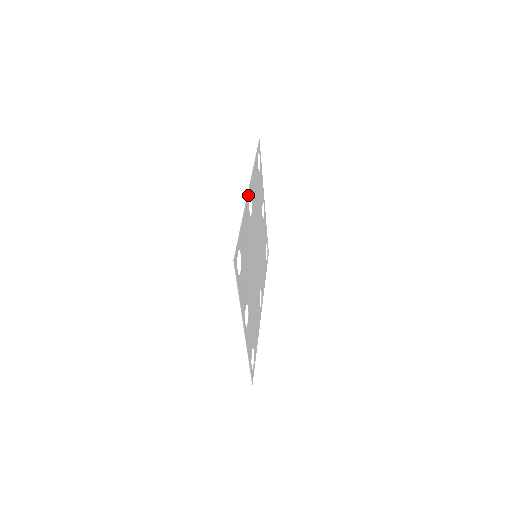
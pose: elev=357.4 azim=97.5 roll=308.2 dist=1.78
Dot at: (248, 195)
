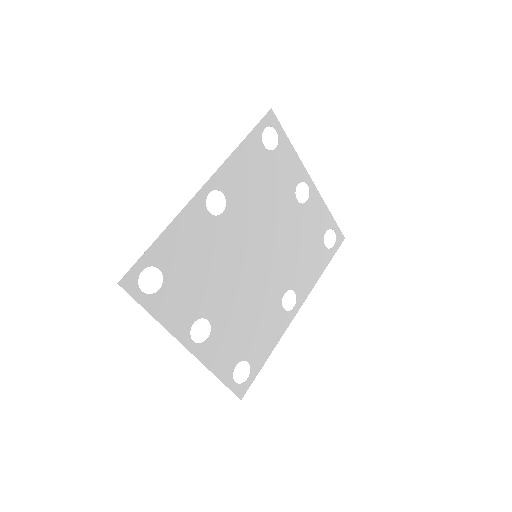
Dot at: (200, 194)
